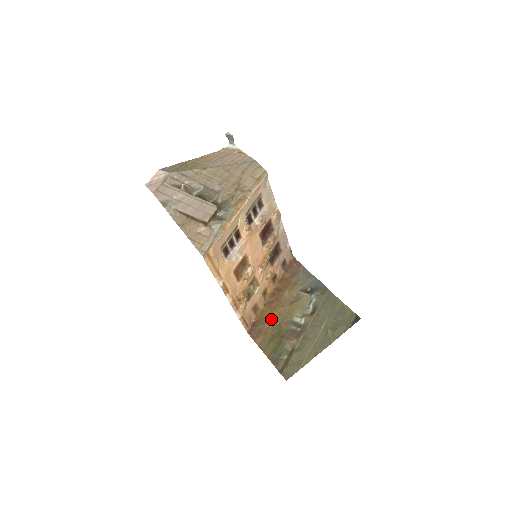
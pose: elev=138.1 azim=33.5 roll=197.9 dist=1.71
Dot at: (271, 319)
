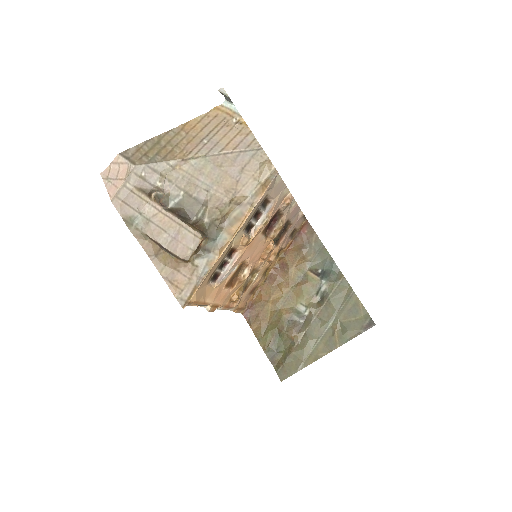
Dot at: (271, 302)
